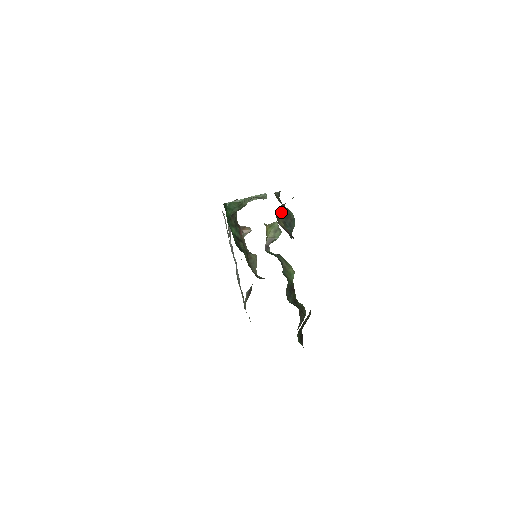
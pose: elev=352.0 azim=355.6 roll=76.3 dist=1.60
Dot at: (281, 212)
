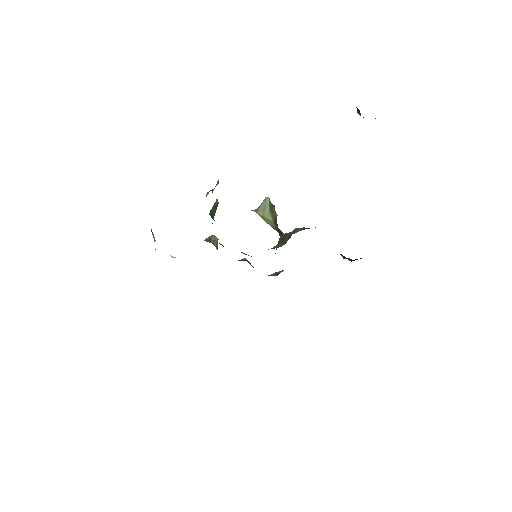
Dot at: occluded
